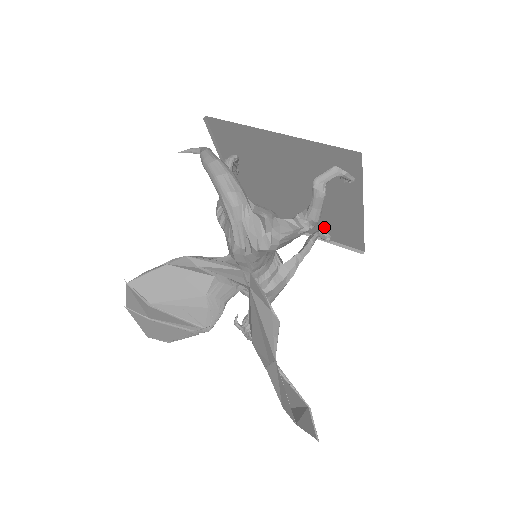
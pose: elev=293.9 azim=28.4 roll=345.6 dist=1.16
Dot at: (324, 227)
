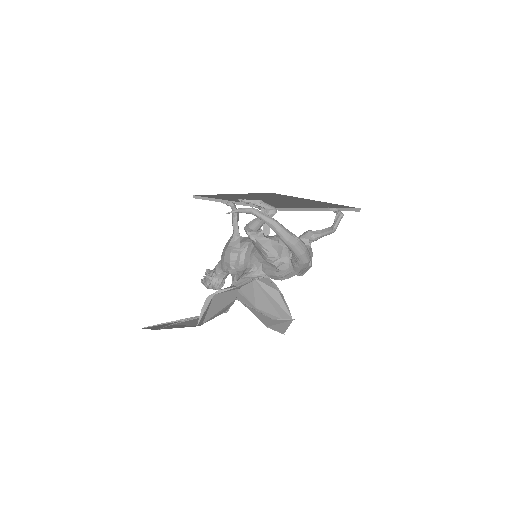
Dot at: occluded
